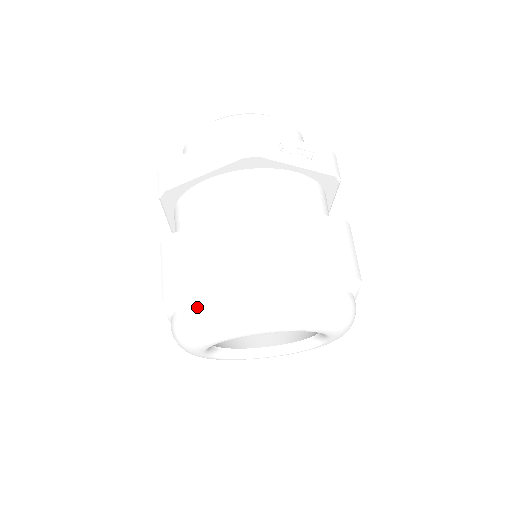
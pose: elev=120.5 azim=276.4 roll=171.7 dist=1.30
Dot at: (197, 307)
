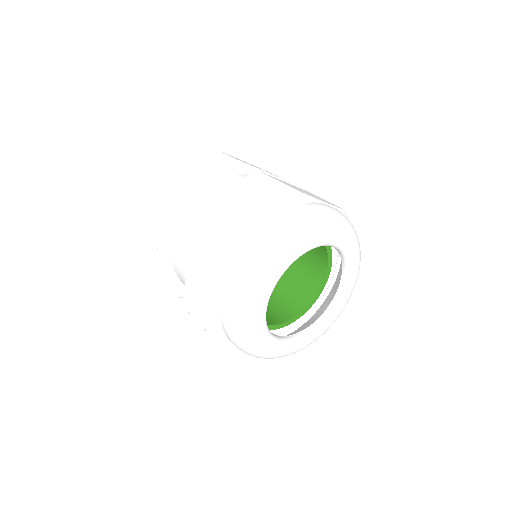
Dot at: (250, 245)
